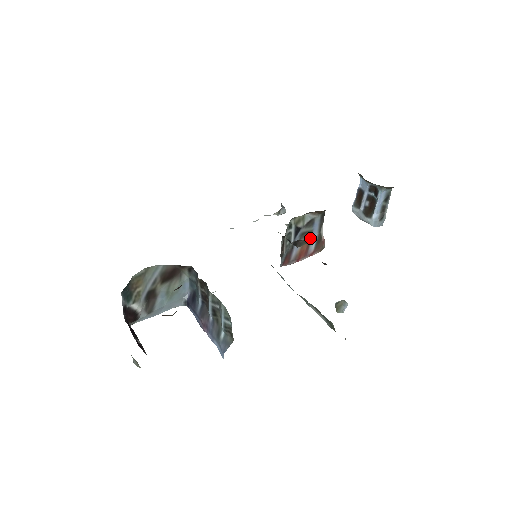
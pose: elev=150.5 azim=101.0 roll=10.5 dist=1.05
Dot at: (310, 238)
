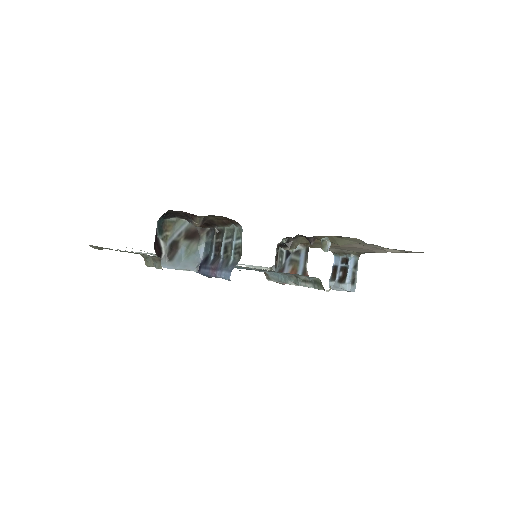
Dot at: (297, 268)
